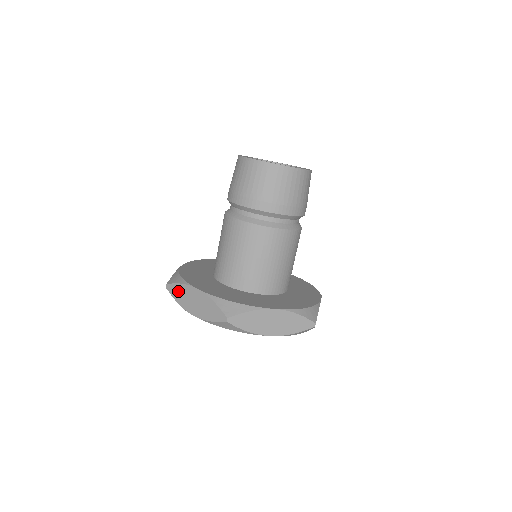
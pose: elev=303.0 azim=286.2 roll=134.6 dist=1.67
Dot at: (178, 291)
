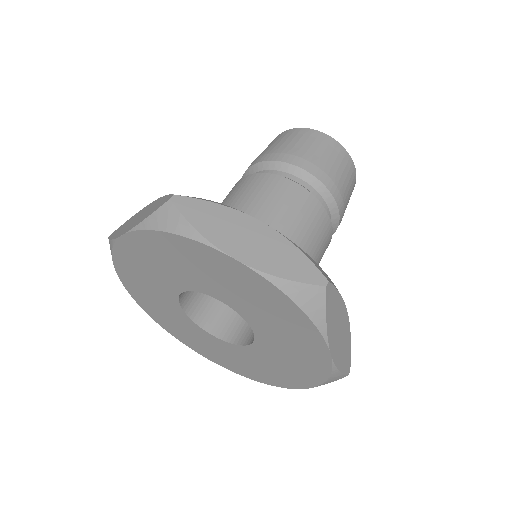
Dot at: (122, 227)
